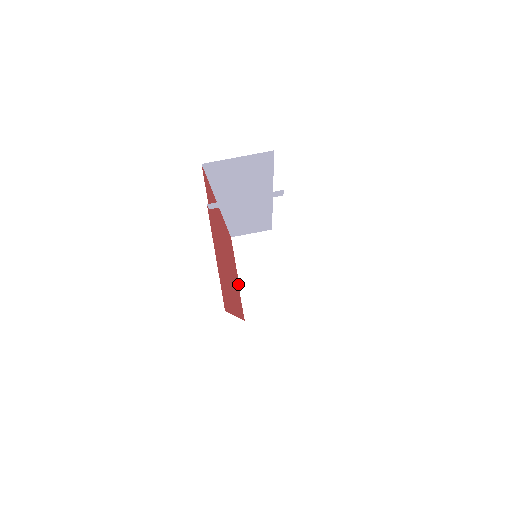
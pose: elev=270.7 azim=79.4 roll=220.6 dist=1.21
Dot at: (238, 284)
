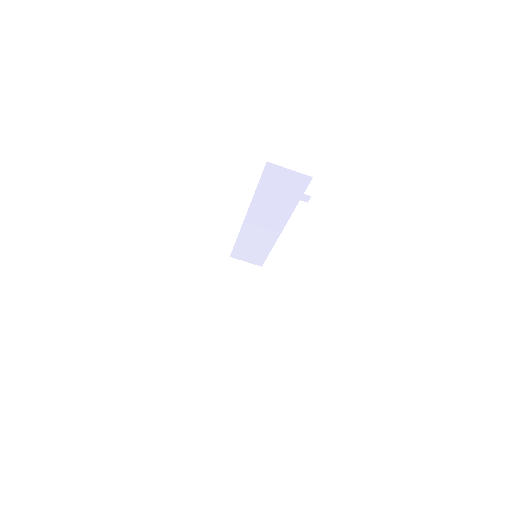
Dot at: occluded
